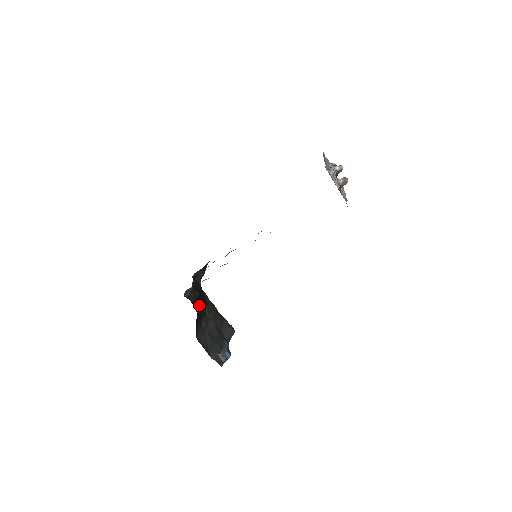
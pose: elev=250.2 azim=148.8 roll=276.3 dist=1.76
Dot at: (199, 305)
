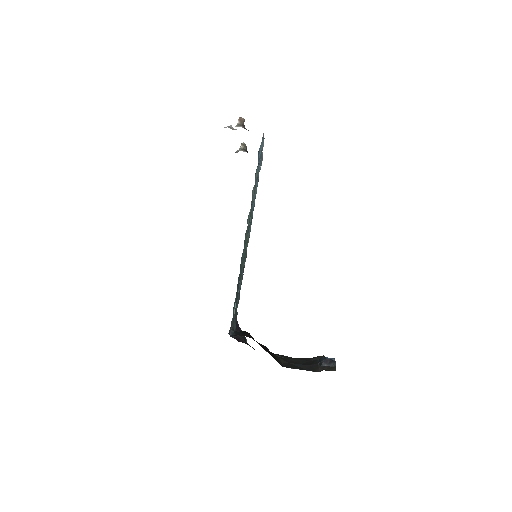
Dot at: occluded
